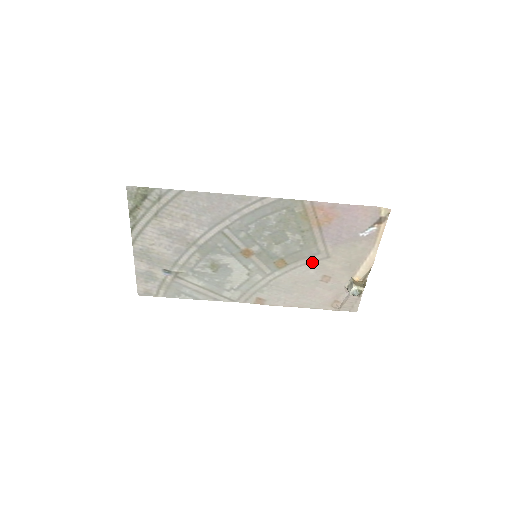
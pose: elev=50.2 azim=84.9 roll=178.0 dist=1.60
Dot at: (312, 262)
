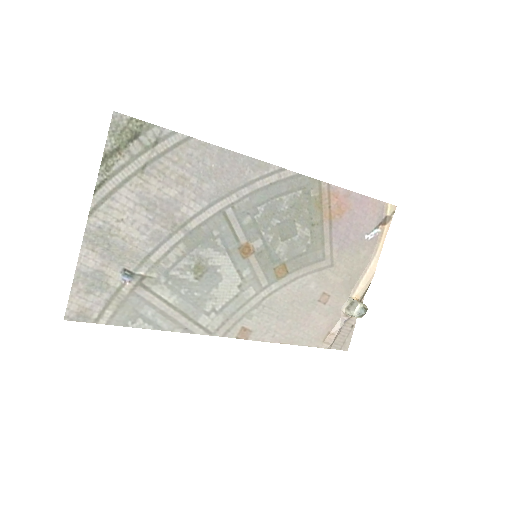
Dot at: (315, 271)
